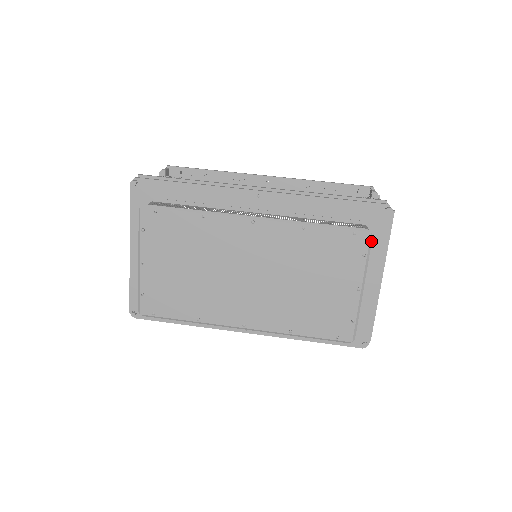
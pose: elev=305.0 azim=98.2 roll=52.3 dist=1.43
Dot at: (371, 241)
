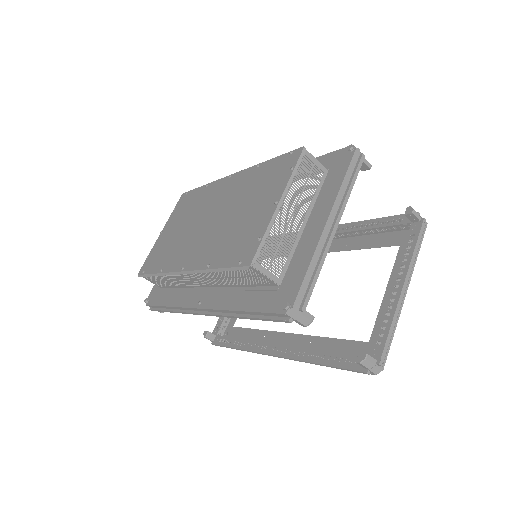
Dot at: (303, 155)
